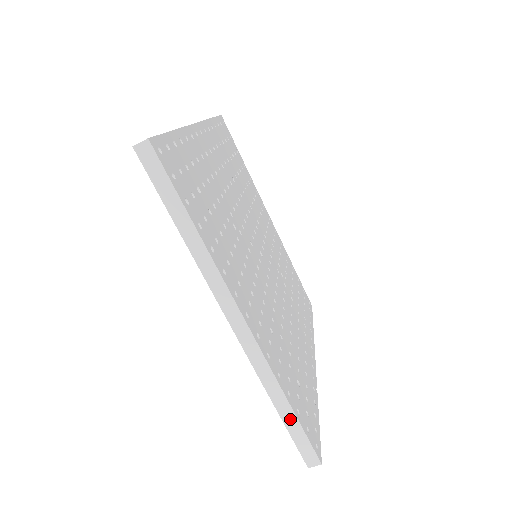
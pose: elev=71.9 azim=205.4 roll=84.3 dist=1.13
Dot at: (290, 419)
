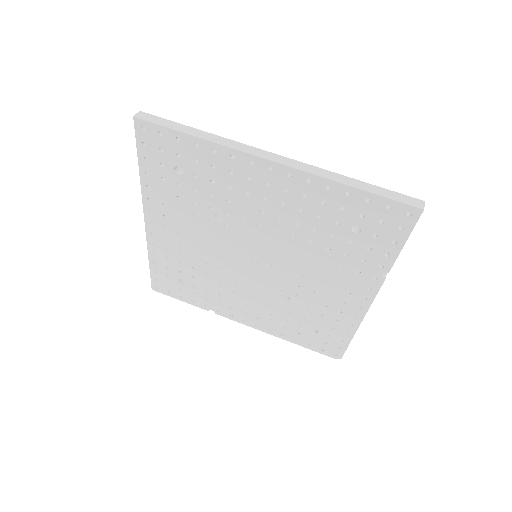
Dot at: (369, 187)
